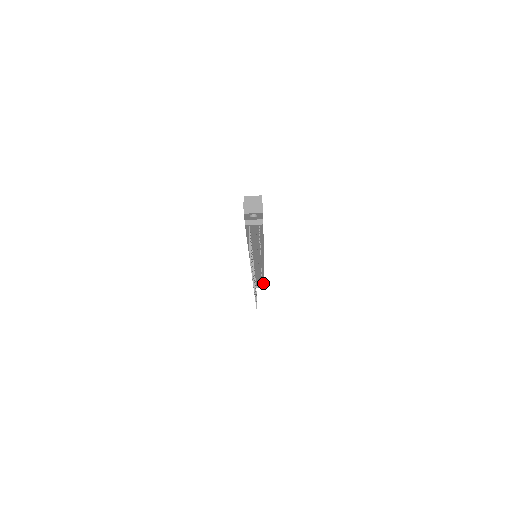
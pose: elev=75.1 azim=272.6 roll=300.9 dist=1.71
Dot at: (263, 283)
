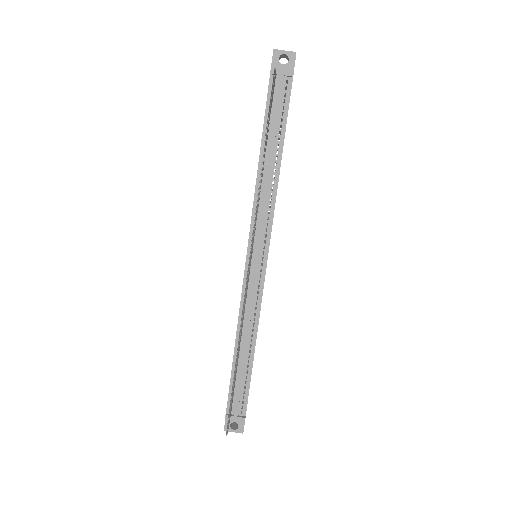
Dot at: (245, 398)
